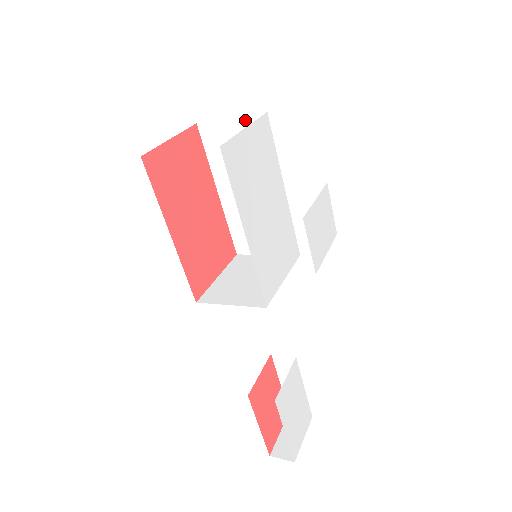
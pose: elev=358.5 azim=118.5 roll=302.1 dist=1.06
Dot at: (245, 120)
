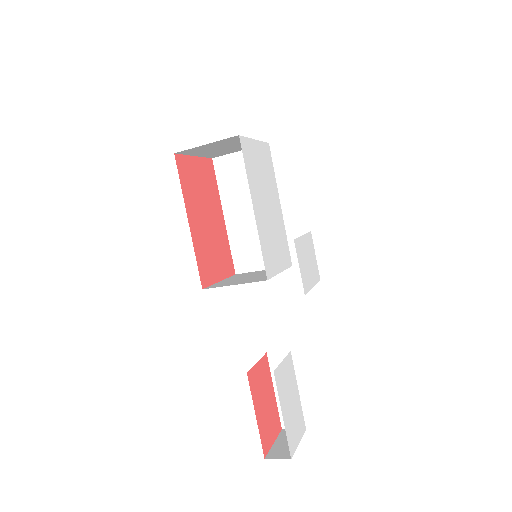
Dot at: occluded
